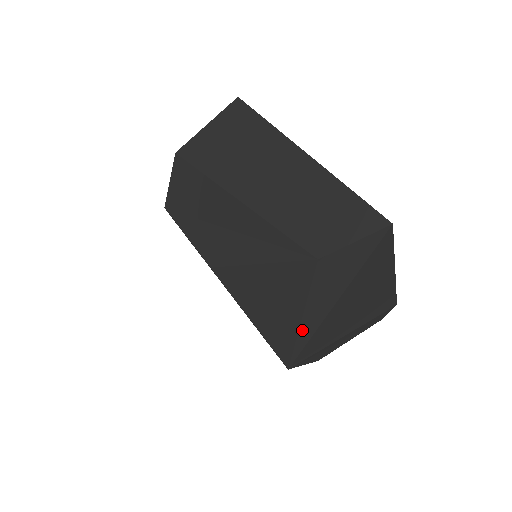
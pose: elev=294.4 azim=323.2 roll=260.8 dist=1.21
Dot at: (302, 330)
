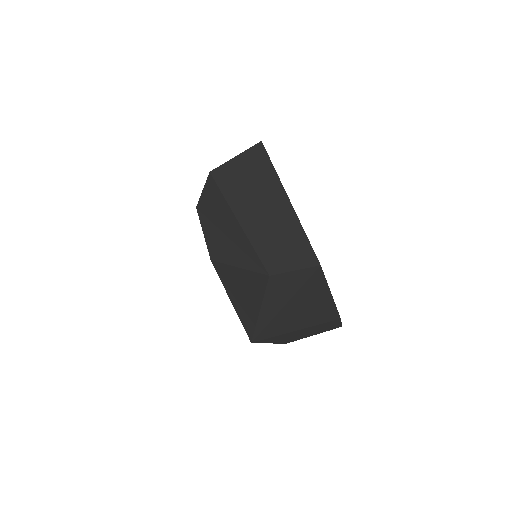
Dot at: (260, 318)
